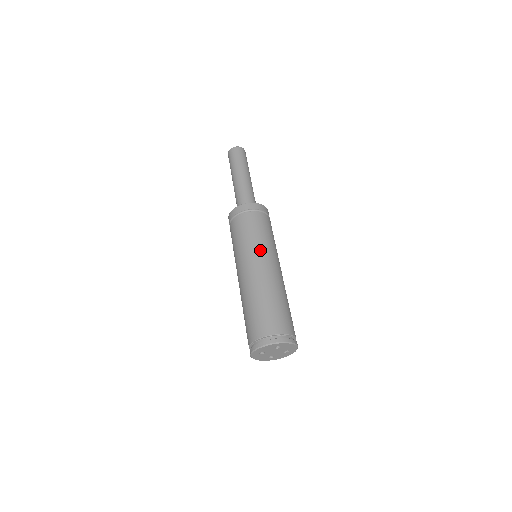
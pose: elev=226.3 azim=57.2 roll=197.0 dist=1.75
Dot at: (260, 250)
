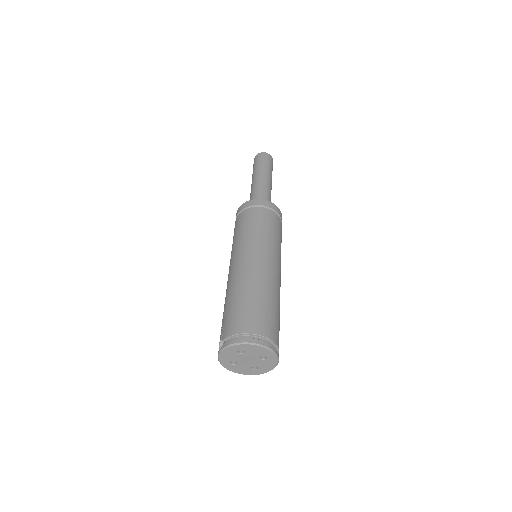
Dot at: (278, 254)
